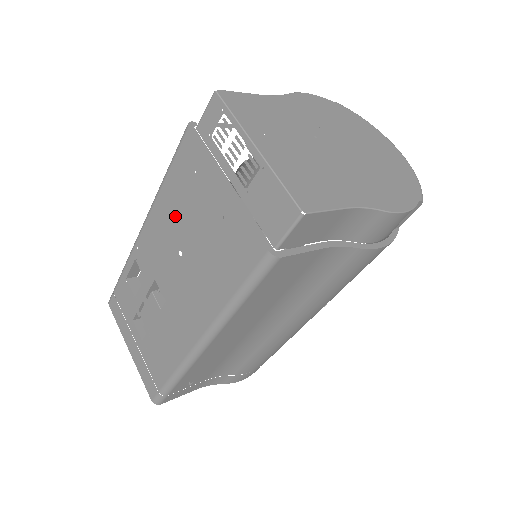
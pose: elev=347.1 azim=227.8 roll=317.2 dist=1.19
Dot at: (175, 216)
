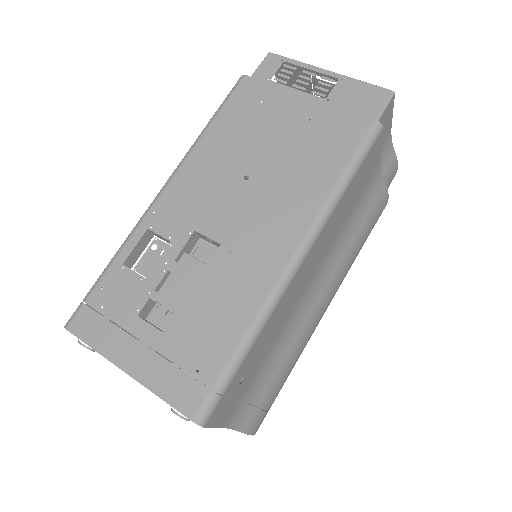
Dot at: (232, 148)
